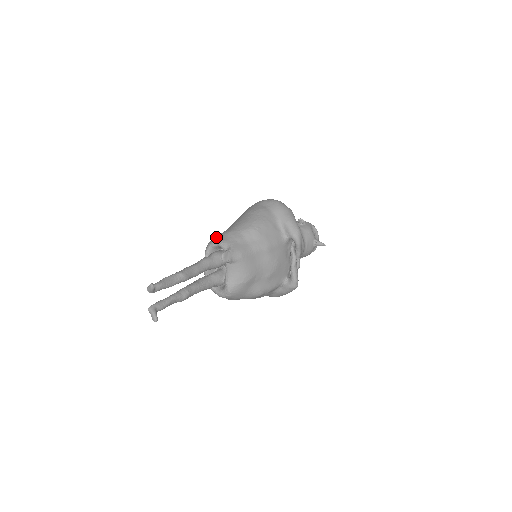
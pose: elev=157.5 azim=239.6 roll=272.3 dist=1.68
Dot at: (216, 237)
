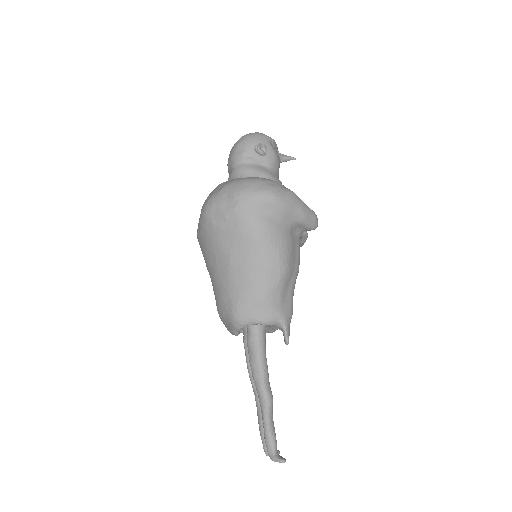
Dot at: (245, 312)
